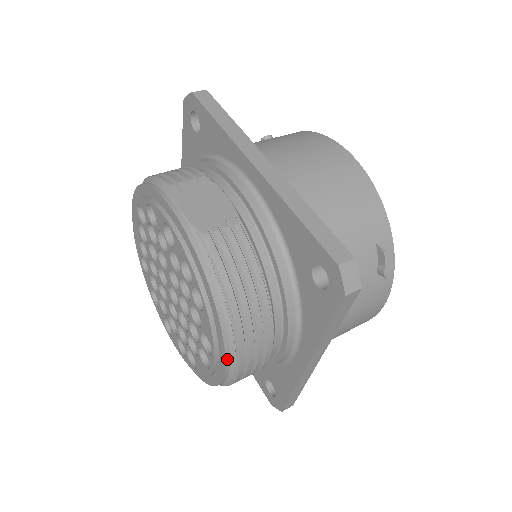
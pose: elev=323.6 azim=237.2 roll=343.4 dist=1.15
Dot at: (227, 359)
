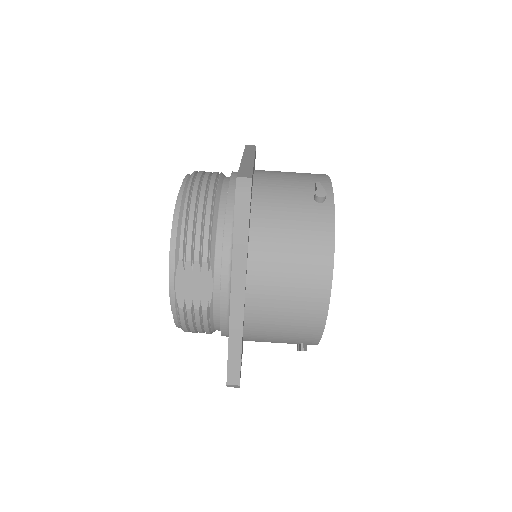
Dot at: occluded
